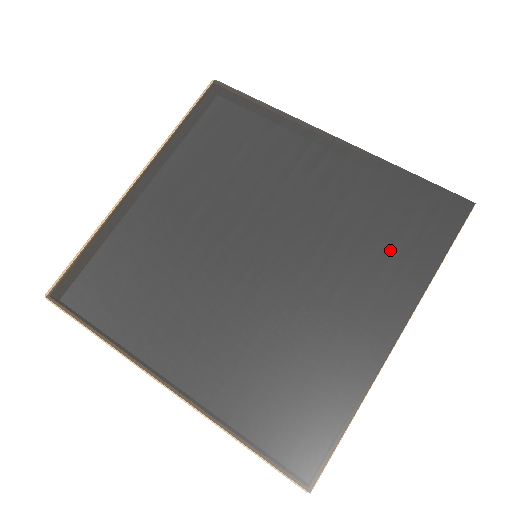
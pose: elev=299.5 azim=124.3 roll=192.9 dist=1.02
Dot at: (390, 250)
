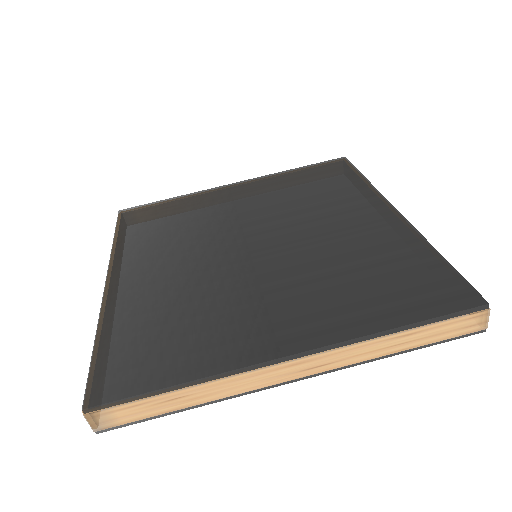
Dot at: (358, 294)
